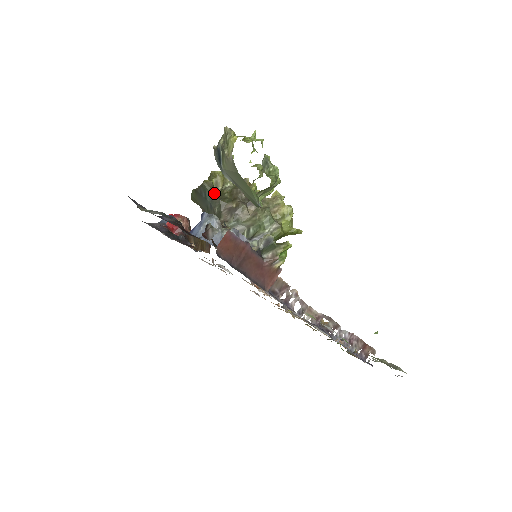
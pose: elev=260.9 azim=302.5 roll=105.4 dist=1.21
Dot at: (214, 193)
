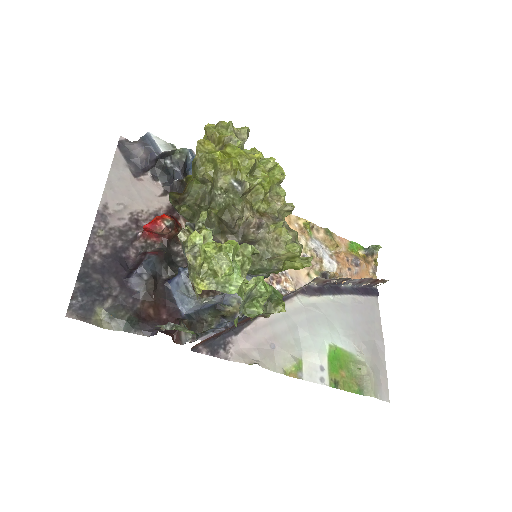
Dot at: occluded
